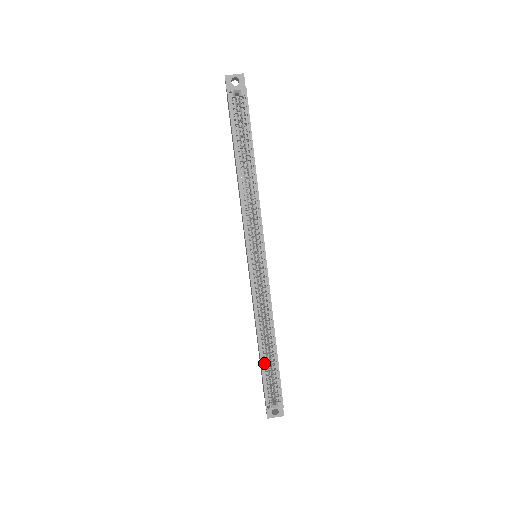
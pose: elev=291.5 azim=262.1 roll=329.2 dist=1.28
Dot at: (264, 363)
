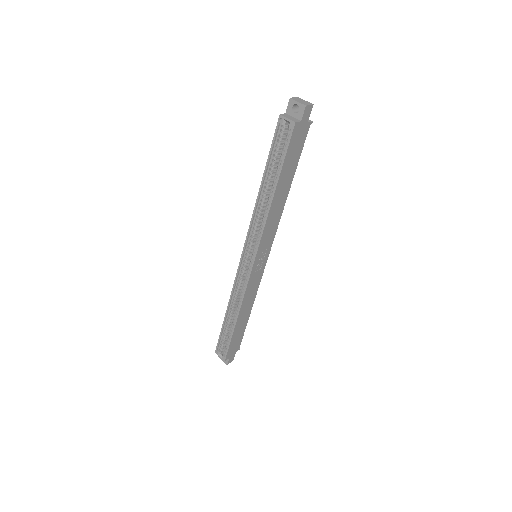
Dot at: (225, 326)
